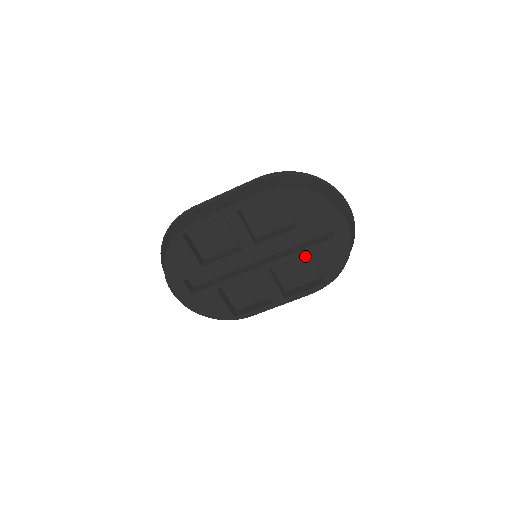
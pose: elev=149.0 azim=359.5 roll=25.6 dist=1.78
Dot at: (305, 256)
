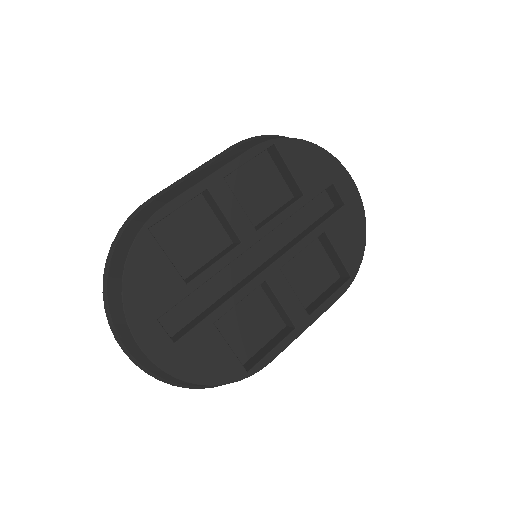
Dot at: (313, 248)
